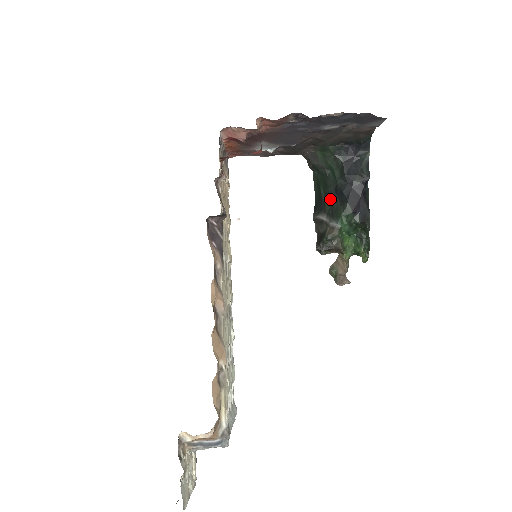
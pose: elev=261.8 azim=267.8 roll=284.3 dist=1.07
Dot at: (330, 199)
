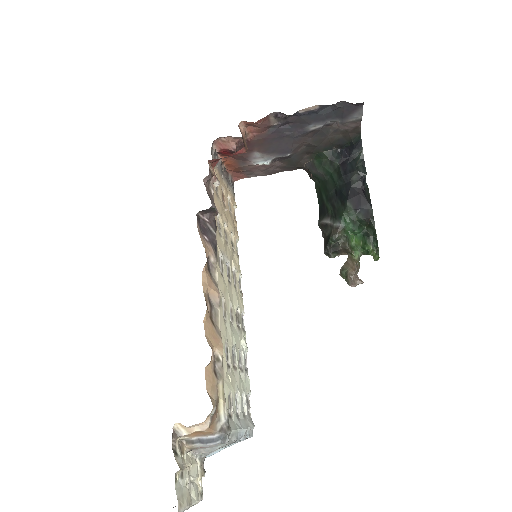
Dot at: (331, 202)
